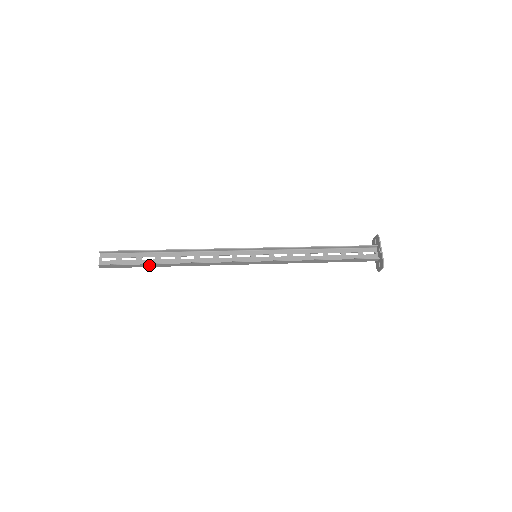
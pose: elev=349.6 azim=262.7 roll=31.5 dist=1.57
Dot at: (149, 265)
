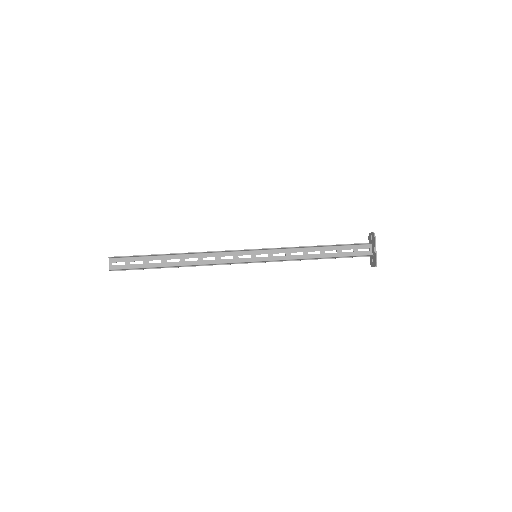
Dot at: (156, 268)
